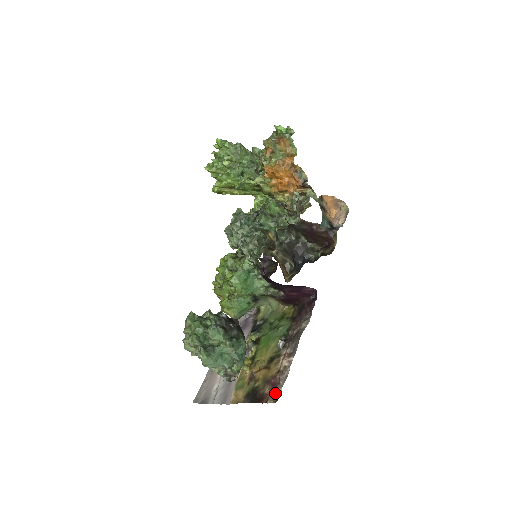
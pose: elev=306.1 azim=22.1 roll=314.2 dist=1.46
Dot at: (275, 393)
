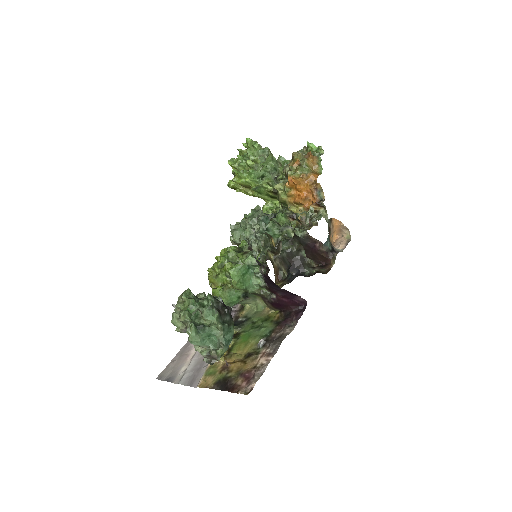
Dot at: (248, 386)
